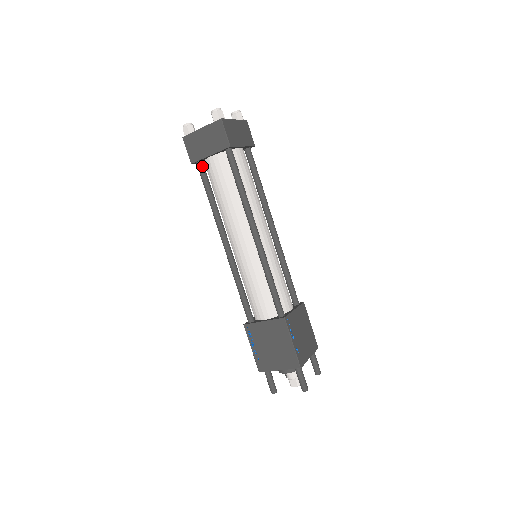
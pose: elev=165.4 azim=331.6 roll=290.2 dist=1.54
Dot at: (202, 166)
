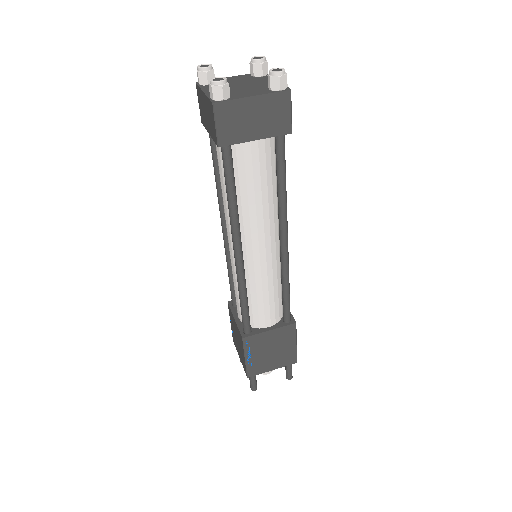
Dot at: occluded
